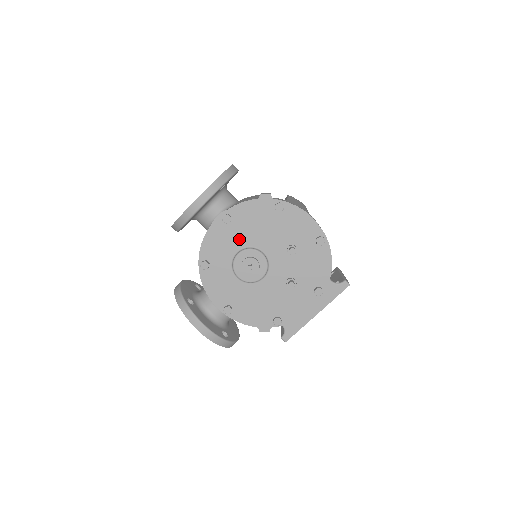
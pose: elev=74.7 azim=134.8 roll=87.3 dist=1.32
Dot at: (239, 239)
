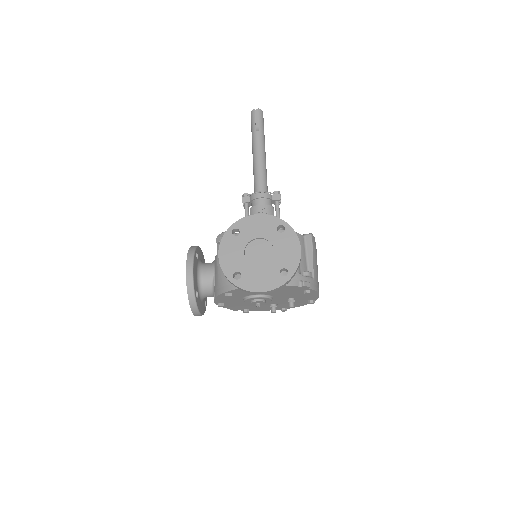
Dot at: occluded
